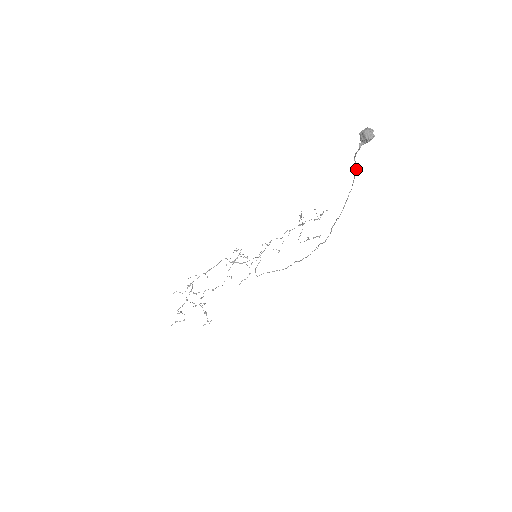
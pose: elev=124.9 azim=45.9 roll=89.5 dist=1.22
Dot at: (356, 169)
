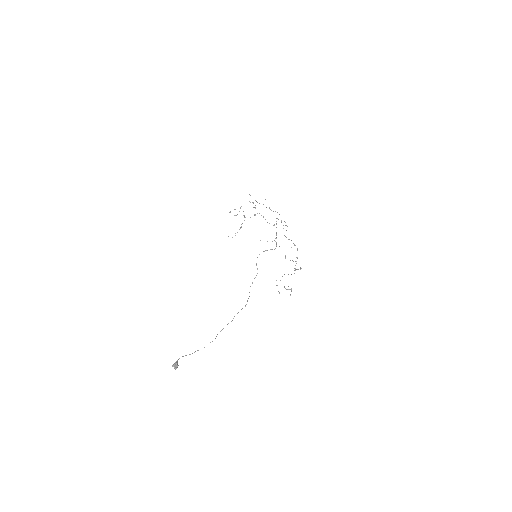
Dot at: (192, 353)
